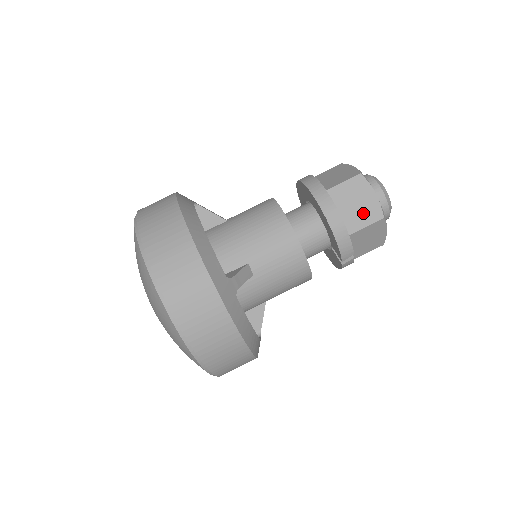
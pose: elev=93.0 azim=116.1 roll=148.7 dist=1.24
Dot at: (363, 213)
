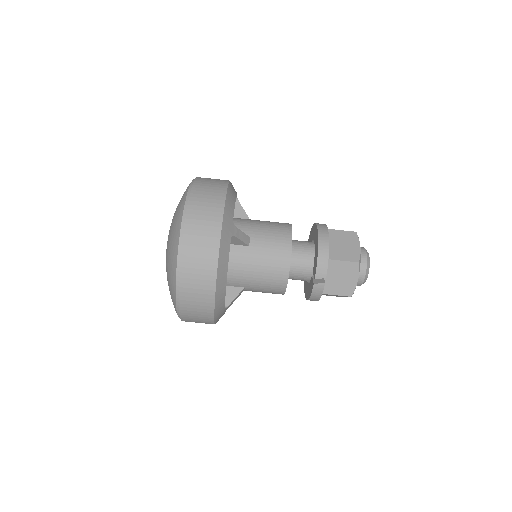
Dot at: (346, 252)
